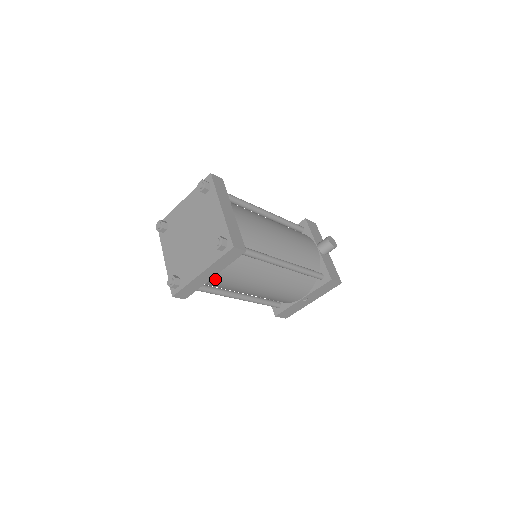
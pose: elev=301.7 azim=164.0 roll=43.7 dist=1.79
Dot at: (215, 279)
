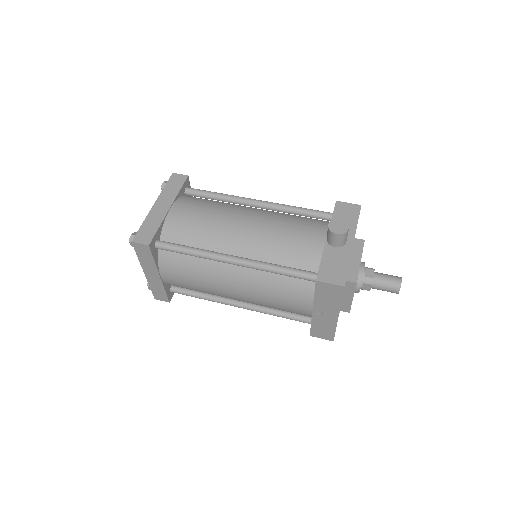
Dot at: (168, 280)
